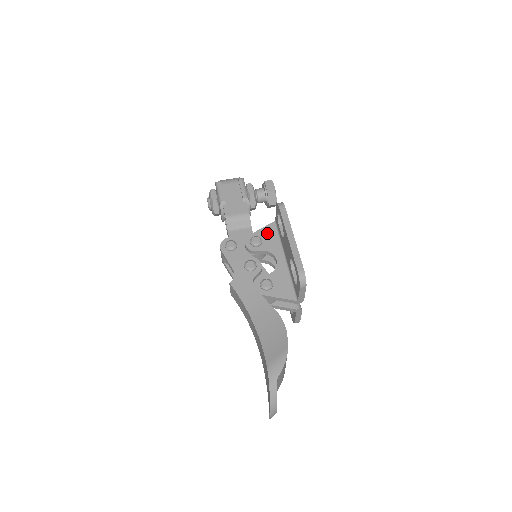
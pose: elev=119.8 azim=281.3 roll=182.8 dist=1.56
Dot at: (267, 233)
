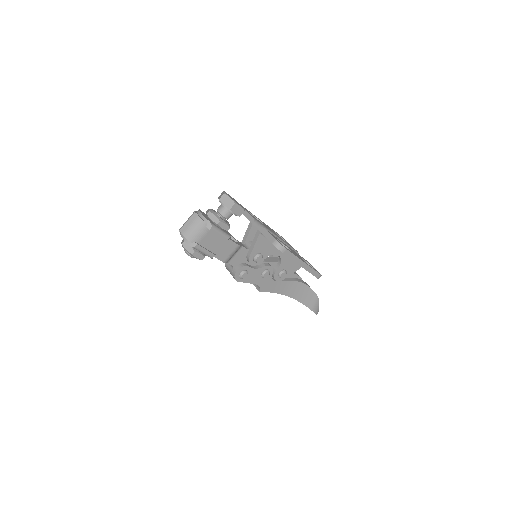
Dot at: (261, 246)
